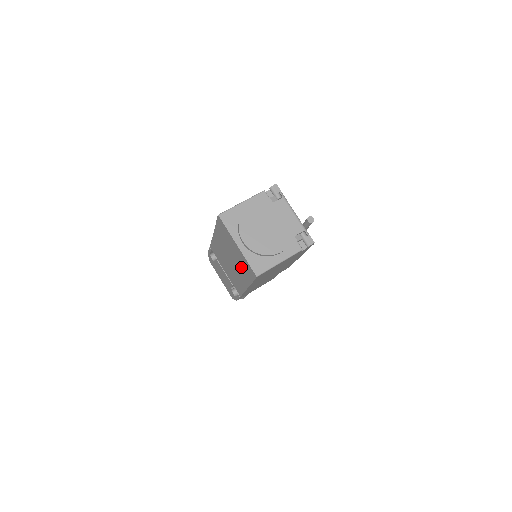
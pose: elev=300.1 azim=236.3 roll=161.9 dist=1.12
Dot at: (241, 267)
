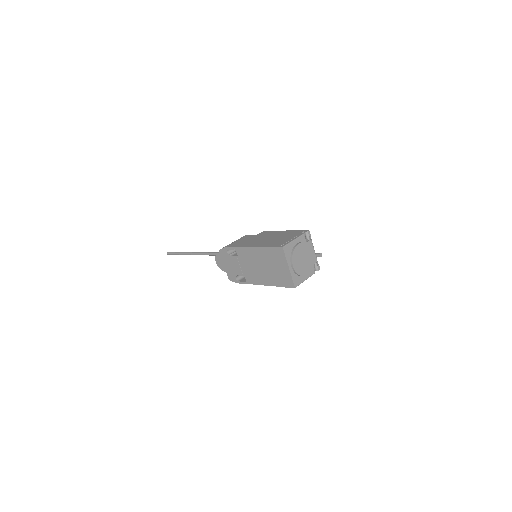
Dot at: (276, 276)
